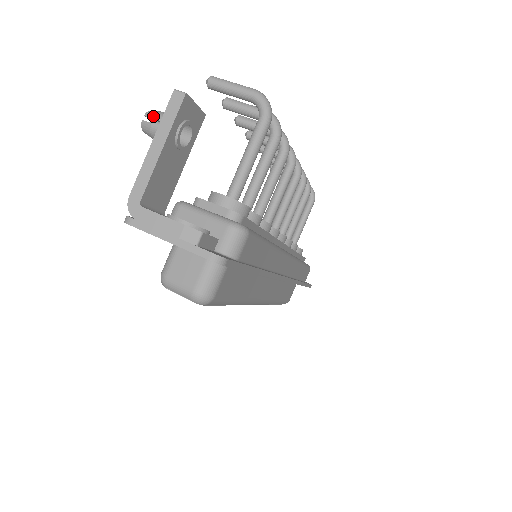
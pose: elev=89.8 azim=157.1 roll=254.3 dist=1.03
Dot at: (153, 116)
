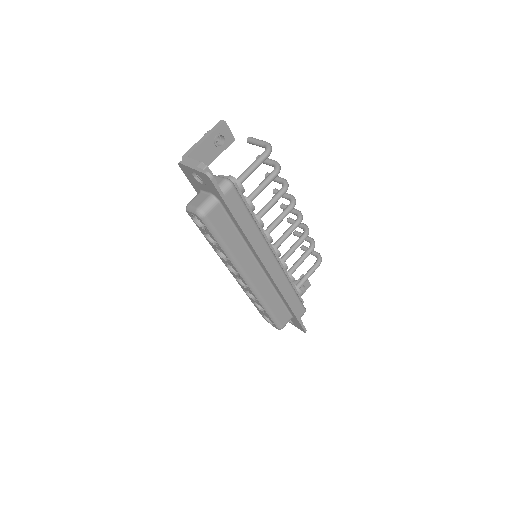
Dot at: occluded
